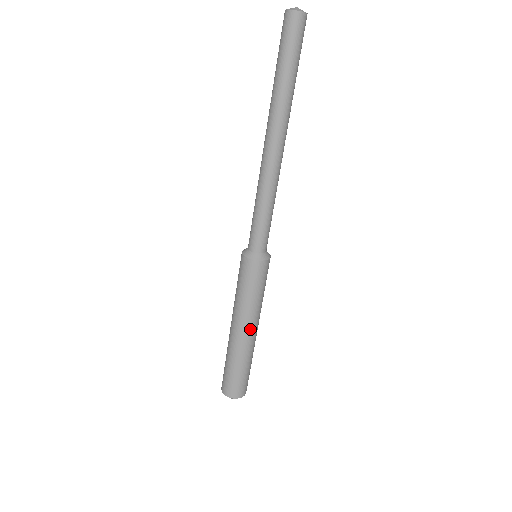
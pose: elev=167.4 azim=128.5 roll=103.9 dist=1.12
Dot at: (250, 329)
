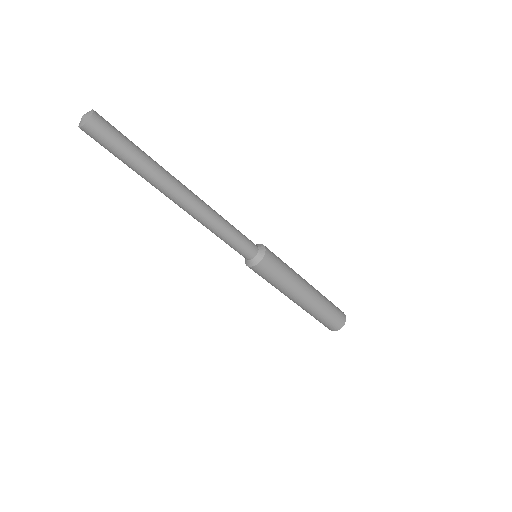
Dot at: (304, 293)
